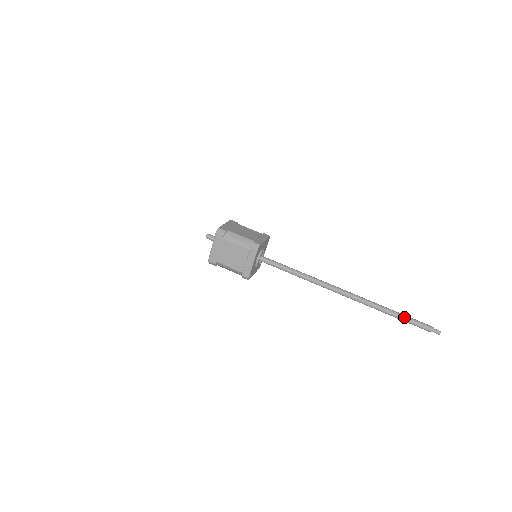
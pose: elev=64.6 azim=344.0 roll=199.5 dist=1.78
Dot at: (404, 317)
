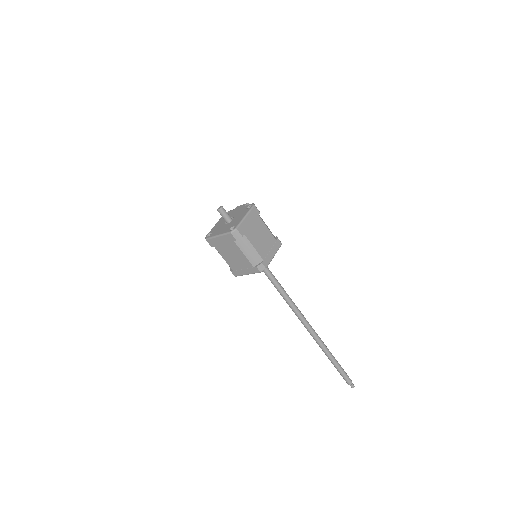
Dot at: (338, 368)
